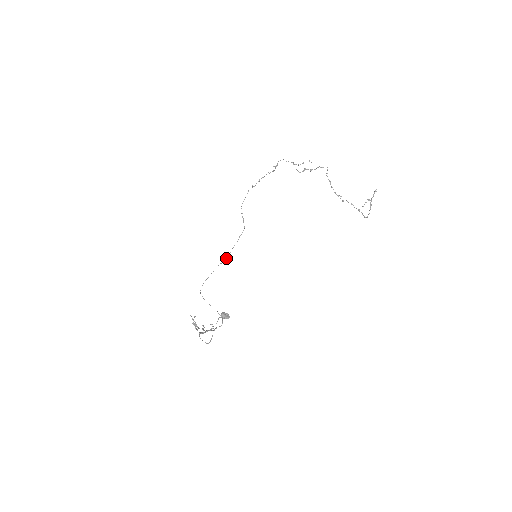
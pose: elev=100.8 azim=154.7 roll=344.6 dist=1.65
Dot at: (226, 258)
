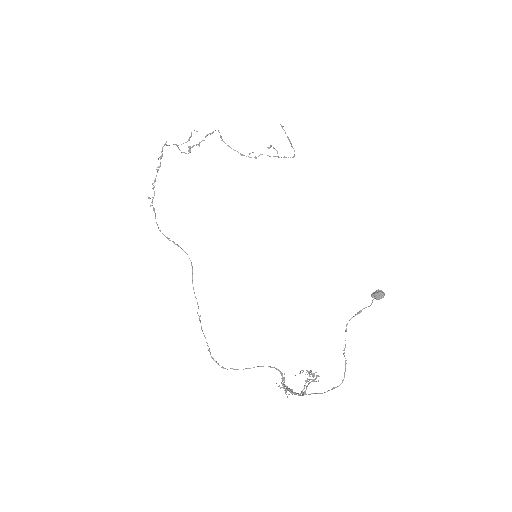
Dot at: occluded
